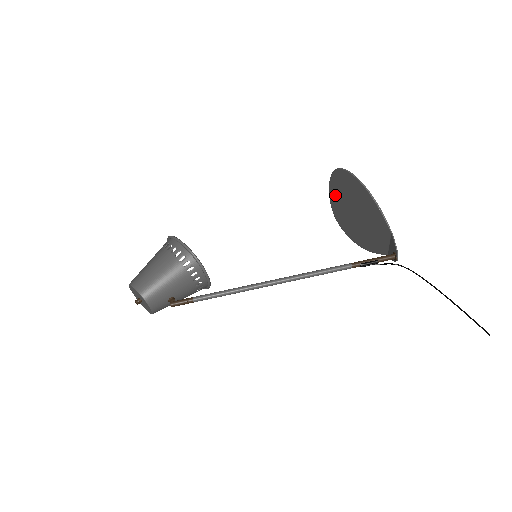
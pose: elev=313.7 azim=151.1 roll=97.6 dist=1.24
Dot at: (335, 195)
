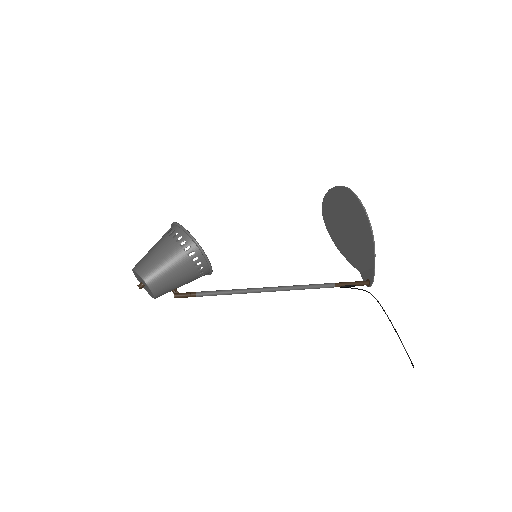
Dot at: (333, 199)
